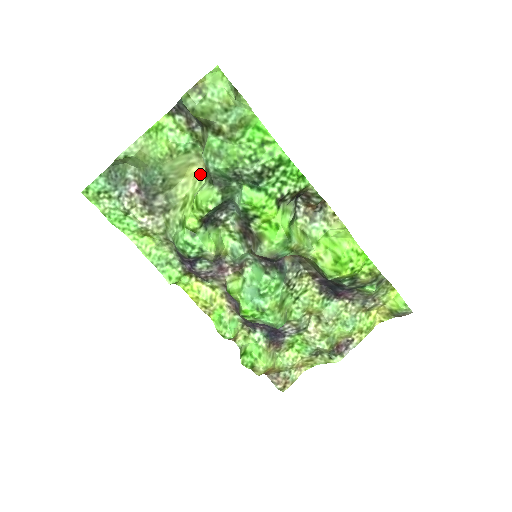
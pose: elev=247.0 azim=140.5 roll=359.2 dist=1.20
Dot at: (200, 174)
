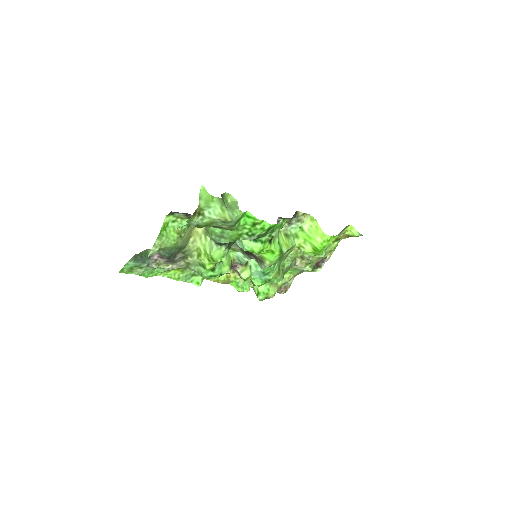
Dot at: (202, 231)
